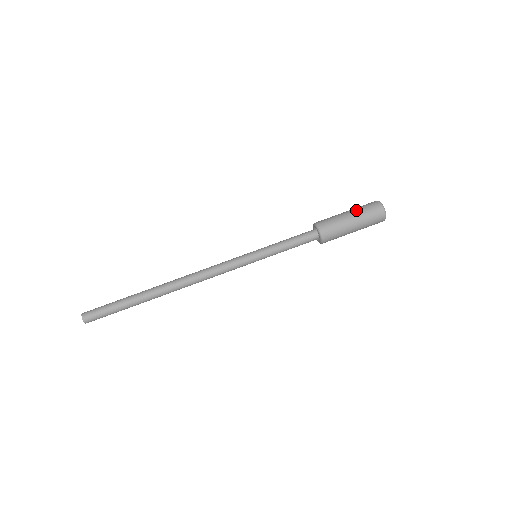
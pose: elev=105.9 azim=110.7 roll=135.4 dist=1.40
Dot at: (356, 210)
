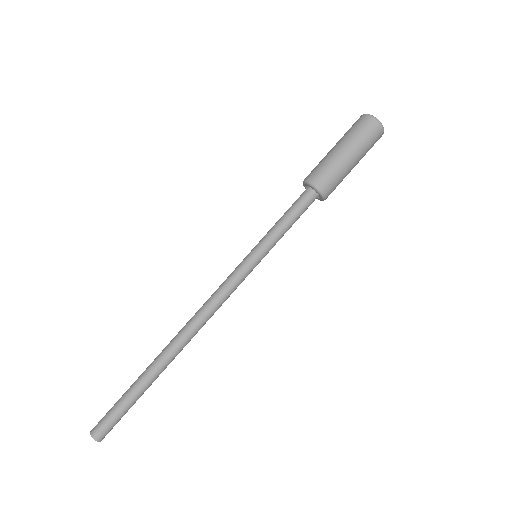
Dot at: (349, 141)
